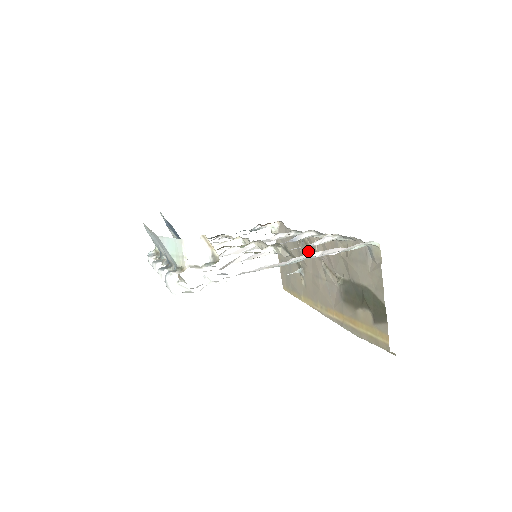
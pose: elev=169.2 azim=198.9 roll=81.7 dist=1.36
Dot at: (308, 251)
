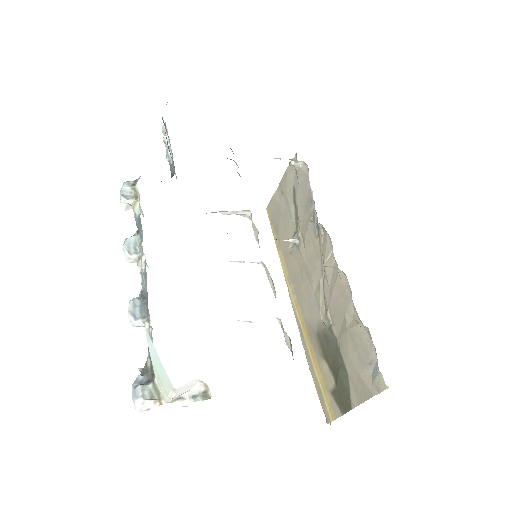
Dot at: (316, 244)
